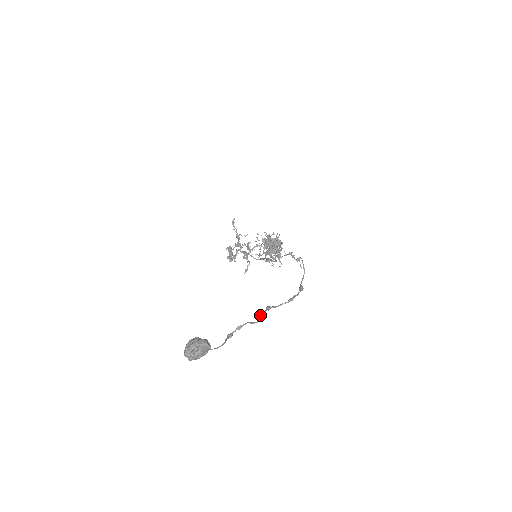
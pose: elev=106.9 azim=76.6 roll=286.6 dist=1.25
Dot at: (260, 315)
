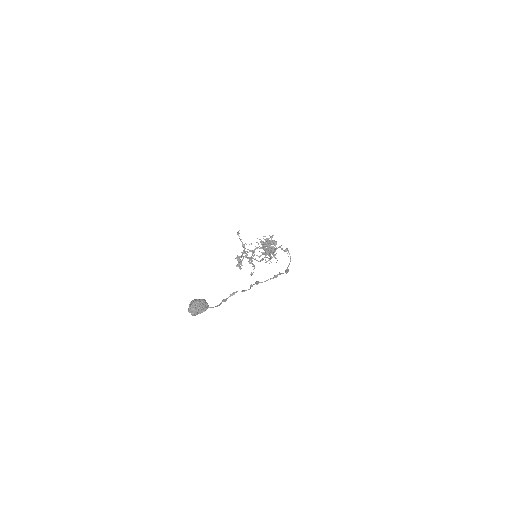
Dot at: (250, 287)
